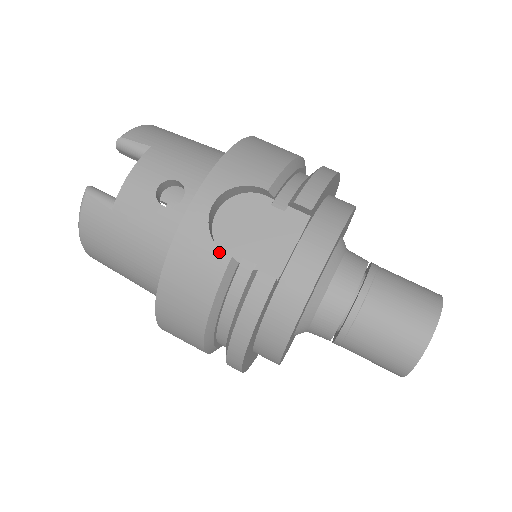
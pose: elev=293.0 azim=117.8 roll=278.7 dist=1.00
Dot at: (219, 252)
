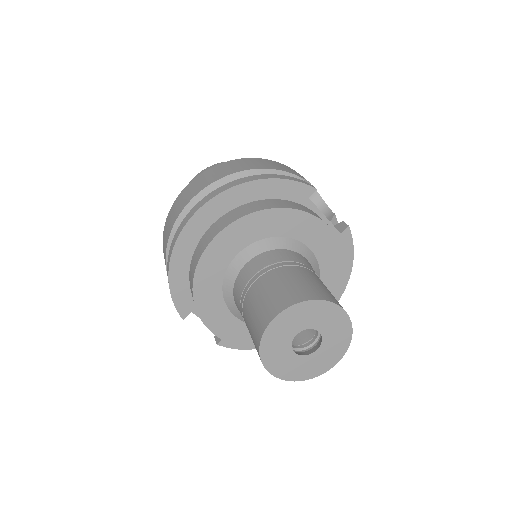
Dot at: (301, 176)
